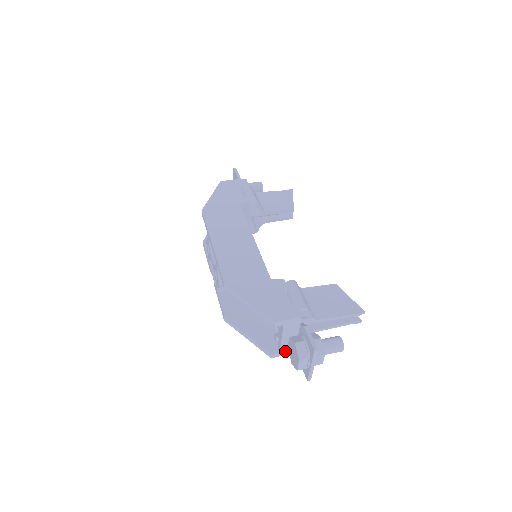
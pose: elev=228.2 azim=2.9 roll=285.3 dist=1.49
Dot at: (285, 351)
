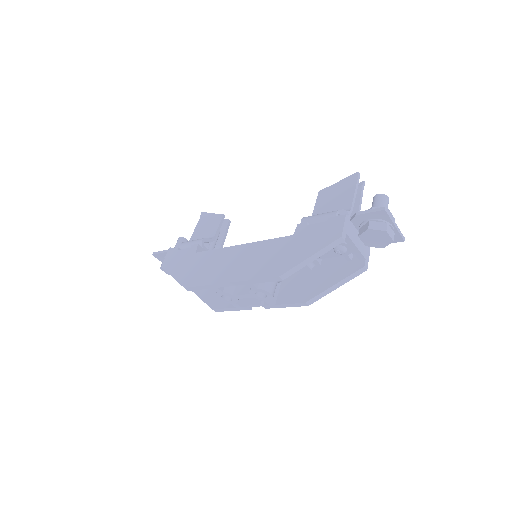
Dot at: (366, 254)
